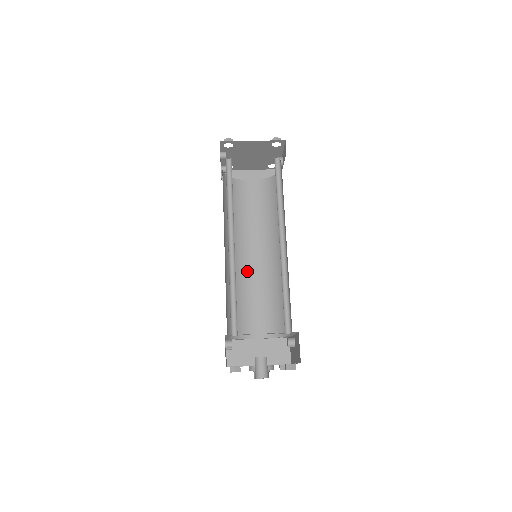
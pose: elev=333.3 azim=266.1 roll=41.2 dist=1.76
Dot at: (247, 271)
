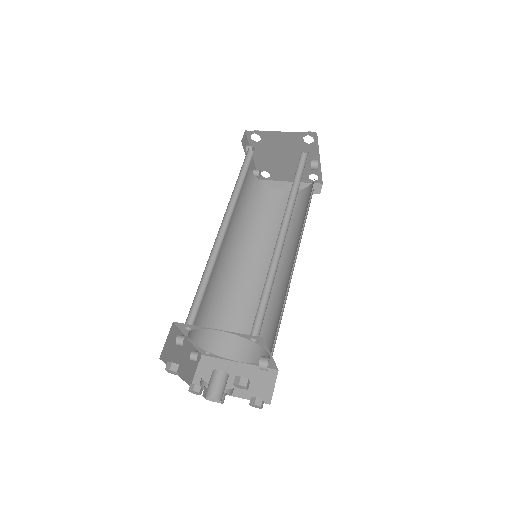
Dot at: (251, 281)
